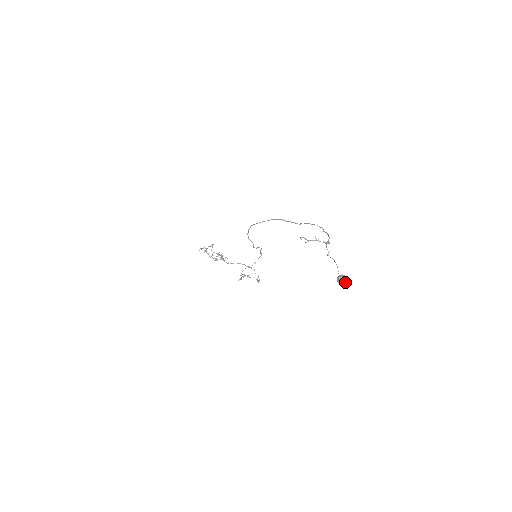
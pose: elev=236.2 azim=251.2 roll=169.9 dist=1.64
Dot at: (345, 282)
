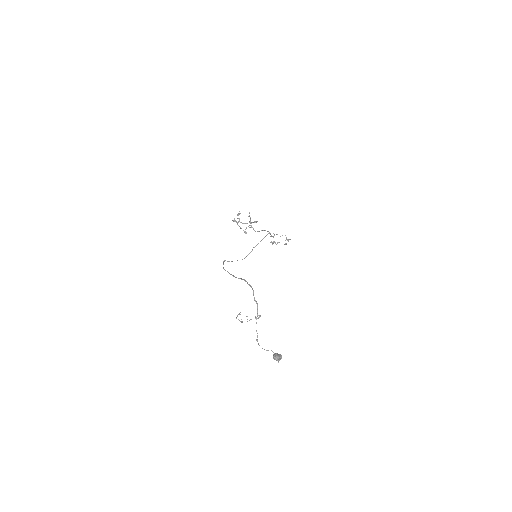
Dot at: occluded
